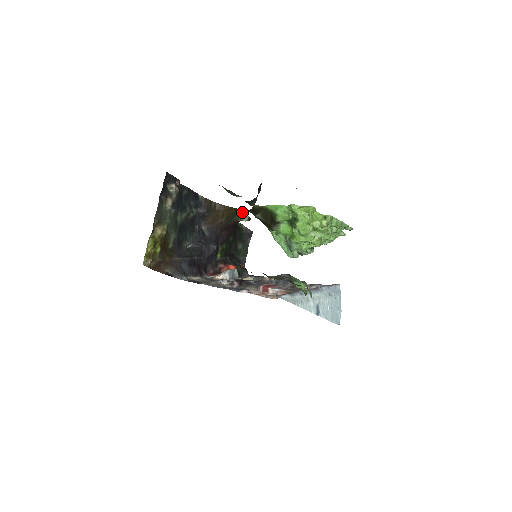
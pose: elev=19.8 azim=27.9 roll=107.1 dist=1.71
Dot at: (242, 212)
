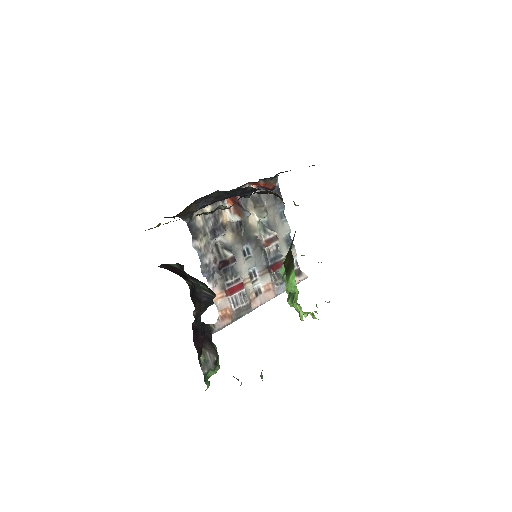
Dot at: occluded
